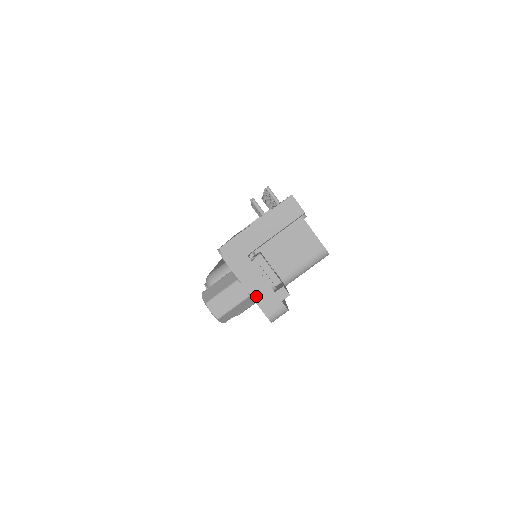
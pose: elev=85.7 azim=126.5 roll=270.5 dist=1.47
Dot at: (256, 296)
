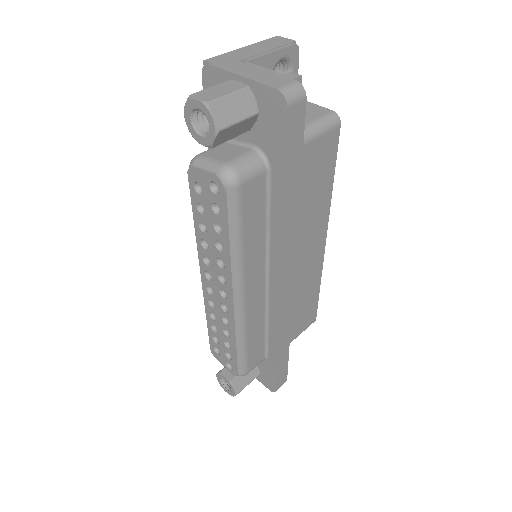
Dot at: (257, 79)
